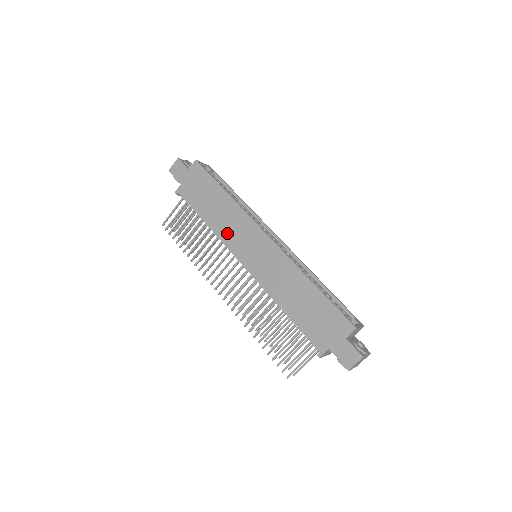
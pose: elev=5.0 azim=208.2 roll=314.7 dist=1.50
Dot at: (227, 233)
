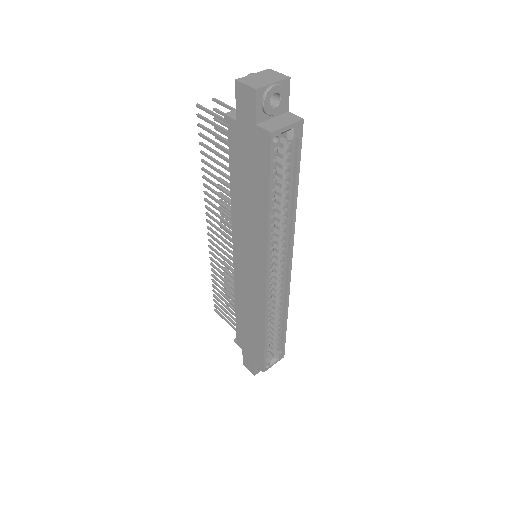
Dot at: (240, 228)
